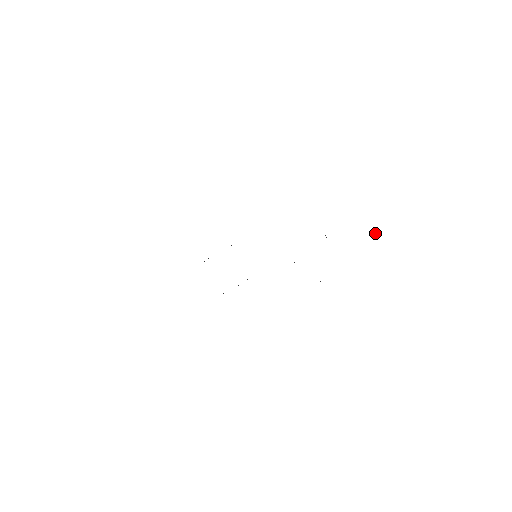
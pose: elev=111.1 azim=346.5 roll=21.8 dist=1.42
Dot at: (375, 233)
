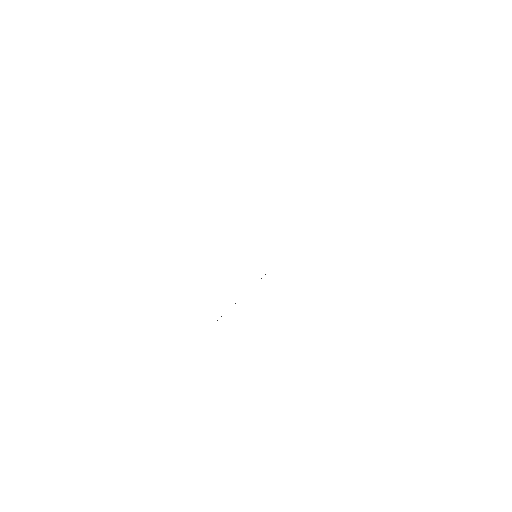
Dot at: occluded
